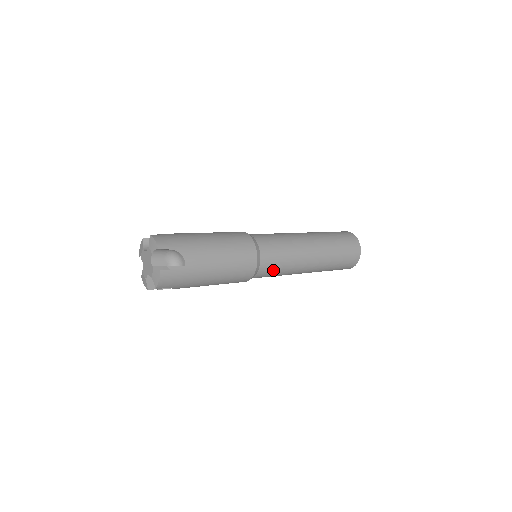
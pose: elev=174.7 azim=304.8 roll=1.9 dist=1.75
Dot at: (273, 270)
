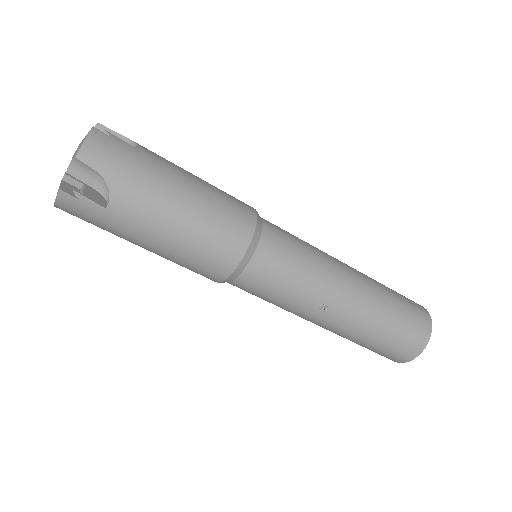
Dot at: (286, 253)
